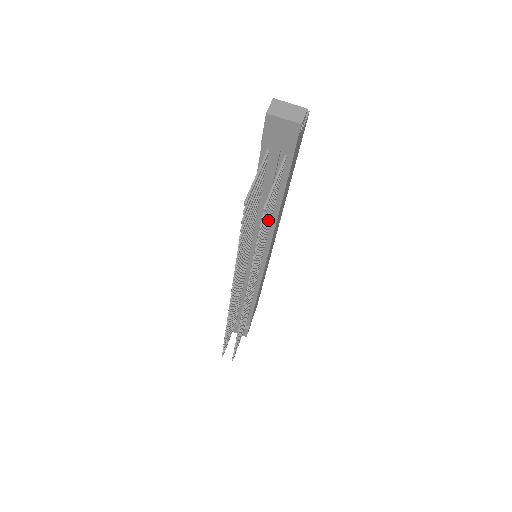
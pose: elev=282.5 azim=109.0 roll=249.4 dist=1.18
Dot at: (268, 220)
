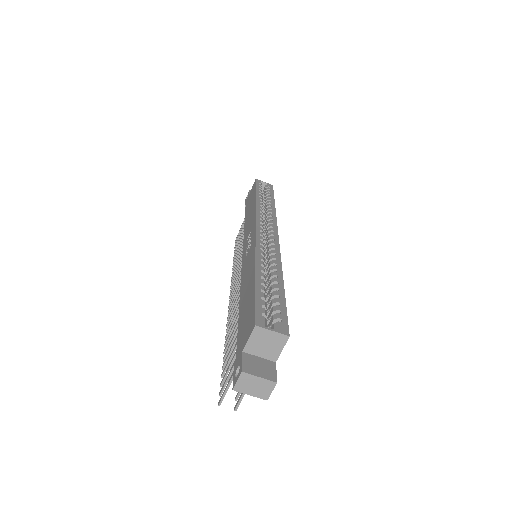
Dot at: occluded
